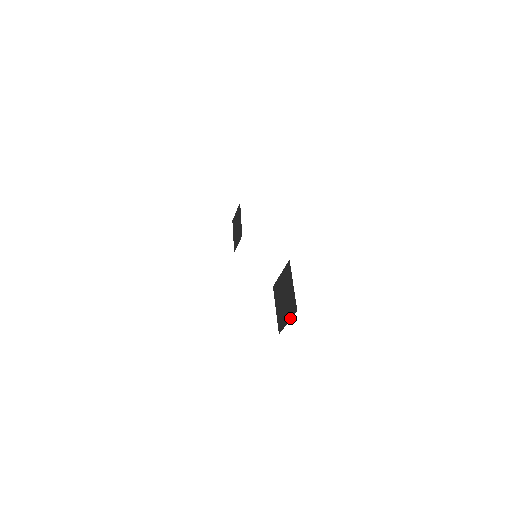
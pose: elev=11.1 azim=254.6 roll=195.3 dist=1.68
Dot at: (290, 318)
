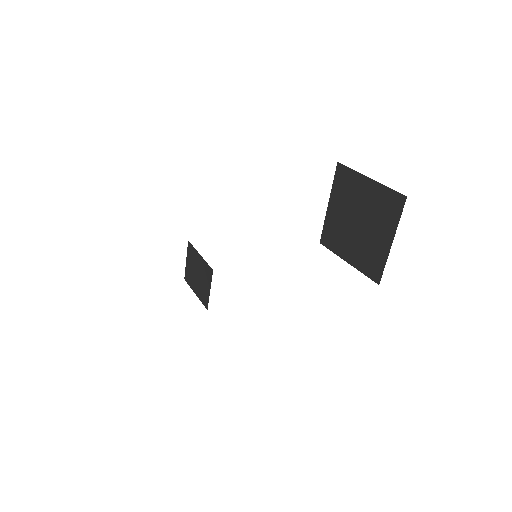
Dot at: (394, 228)
